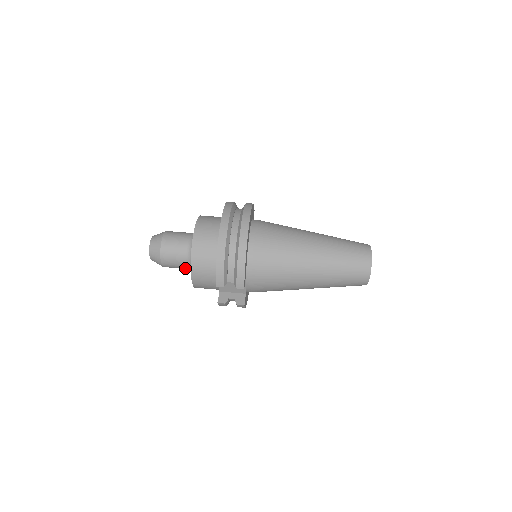
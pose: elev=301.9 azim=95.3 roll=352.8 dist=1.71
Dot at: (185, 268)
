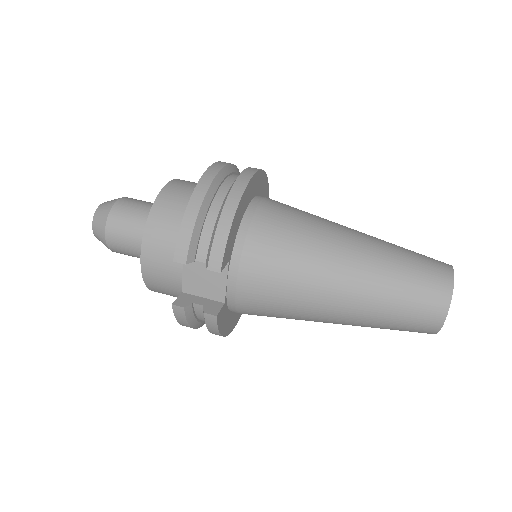
Dot at: (140, 253)
